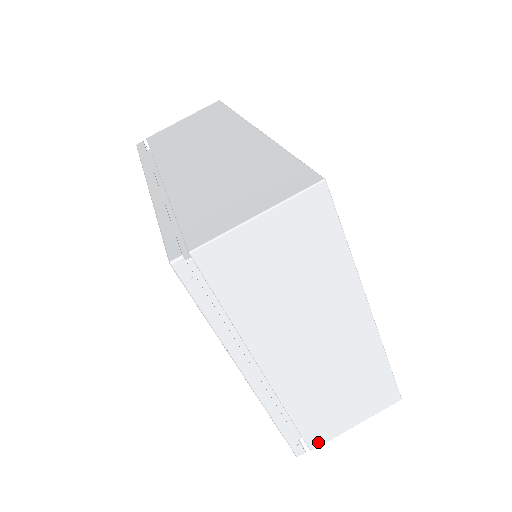
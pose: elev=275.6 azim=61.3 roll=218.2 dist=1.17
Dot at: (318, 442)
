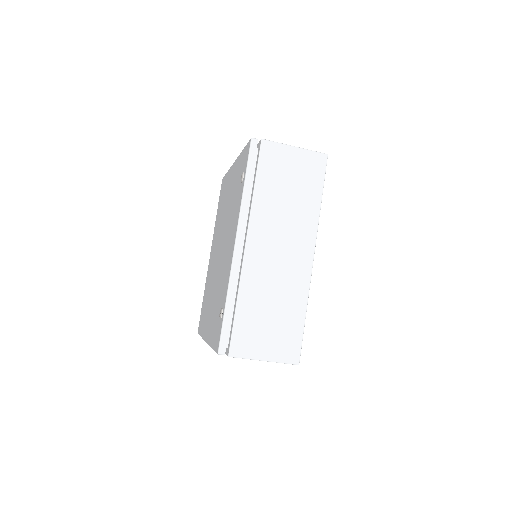
Dot at: occluded
